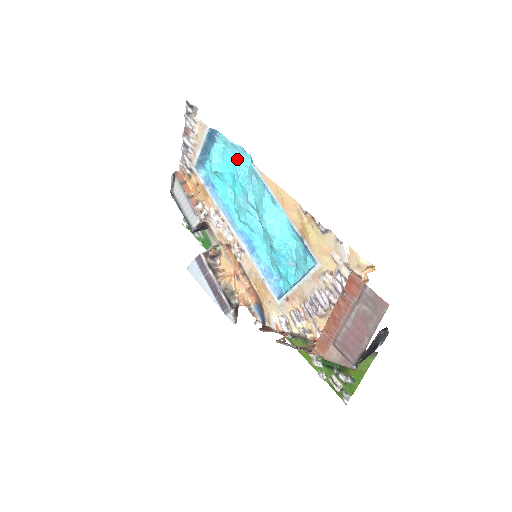
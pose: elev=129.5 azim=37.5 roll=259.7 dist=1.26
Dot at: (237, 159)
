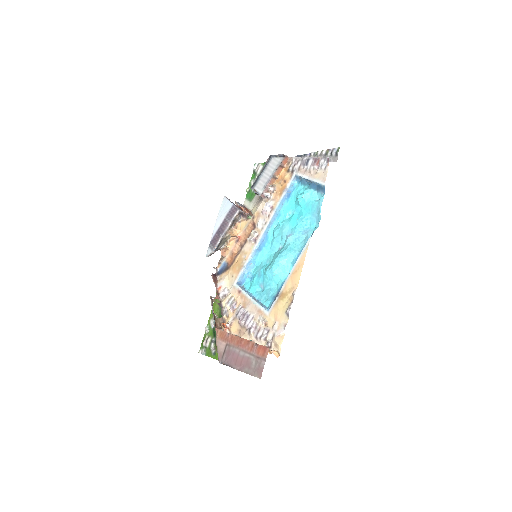
Dot at: (312, 215)
